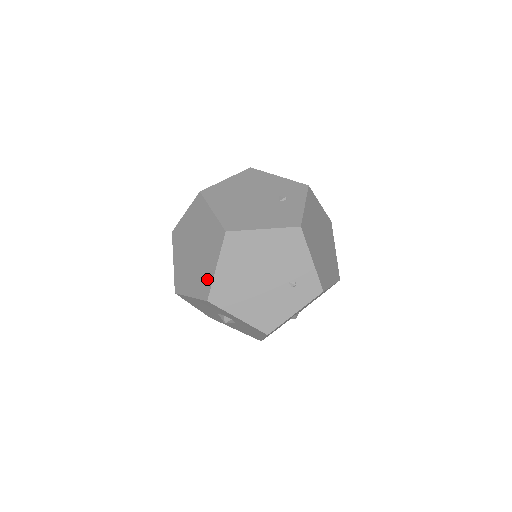
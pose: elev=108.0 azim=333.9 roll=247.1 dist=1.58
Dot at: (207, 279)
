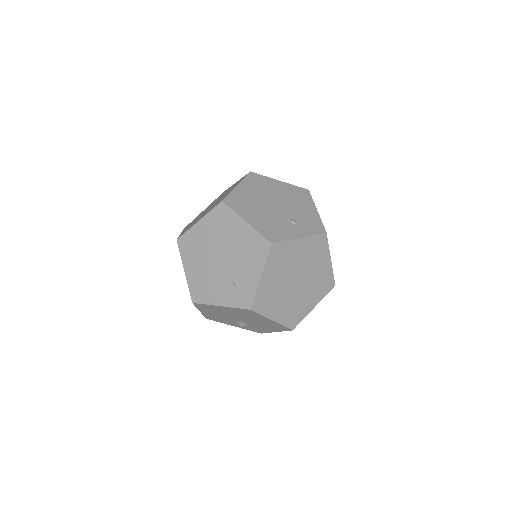
Dot at: (191, 226)
